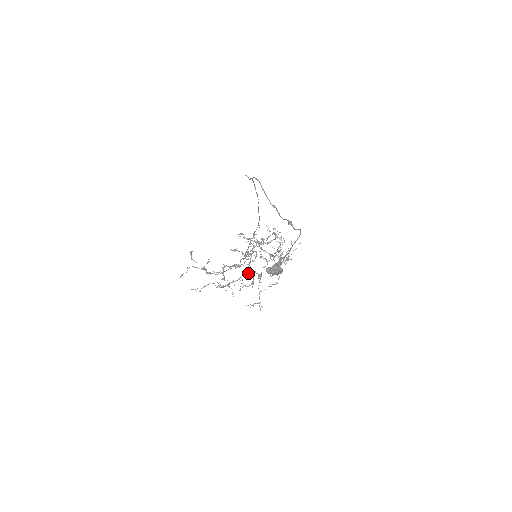
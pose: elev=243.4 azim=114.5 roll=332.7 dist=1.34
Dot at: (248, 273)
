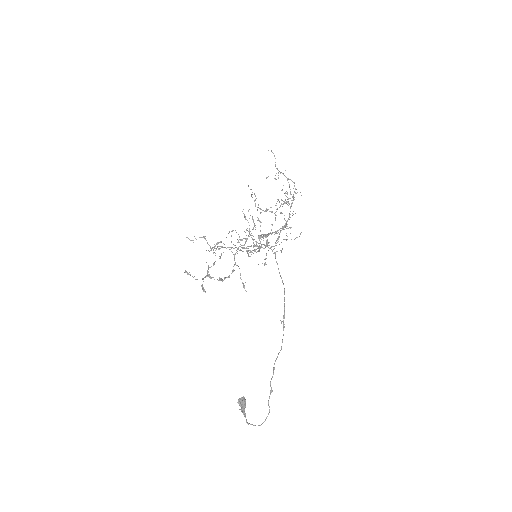
Dot at: (248, 185)
